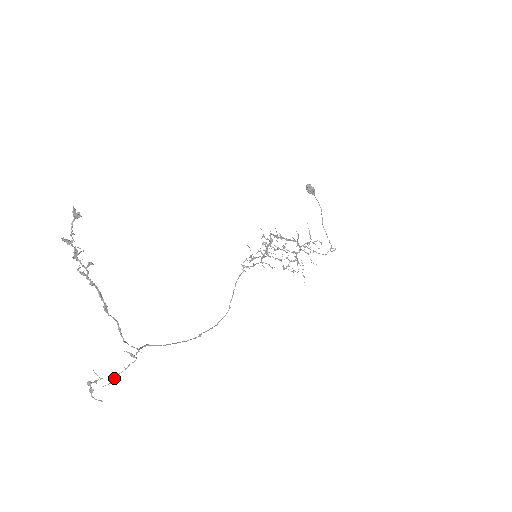
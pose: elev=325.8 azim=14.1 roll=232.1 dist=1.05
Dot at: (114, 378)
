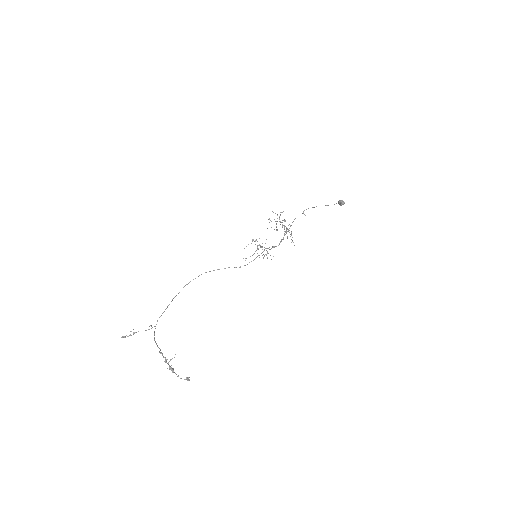
Dot at: occluded
